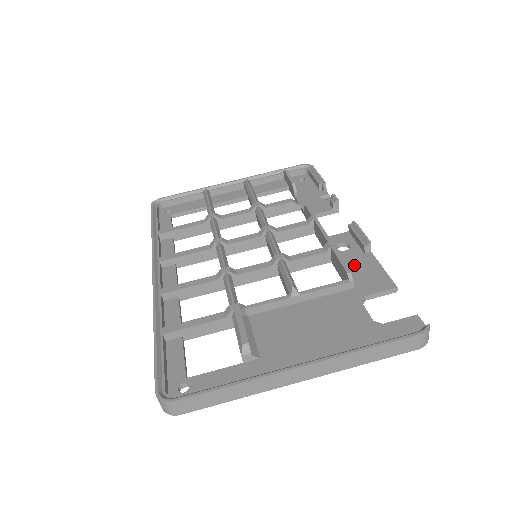
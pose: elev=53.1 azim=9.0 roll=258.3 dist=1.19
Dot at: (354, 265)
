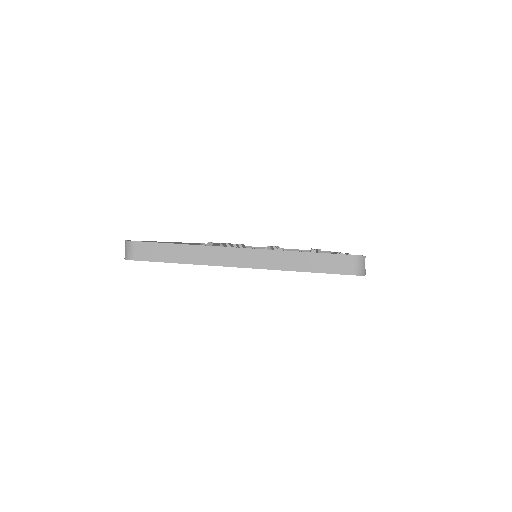
Dot at: occluded
